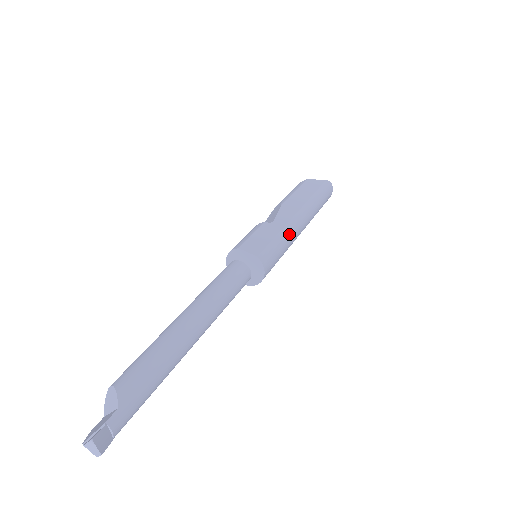
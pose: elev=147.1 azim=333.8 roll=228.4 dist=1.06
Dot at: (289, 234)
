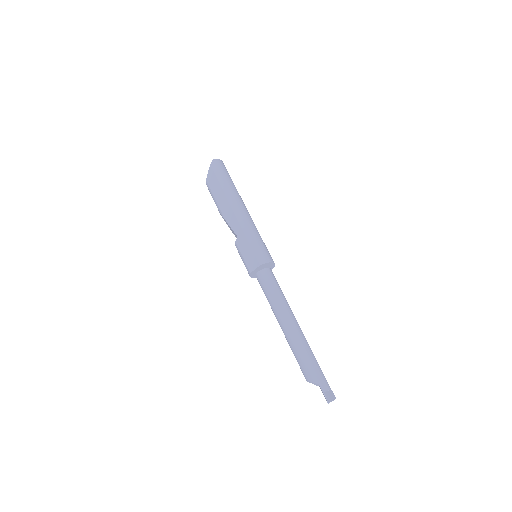
Dot at: (248, 228)
